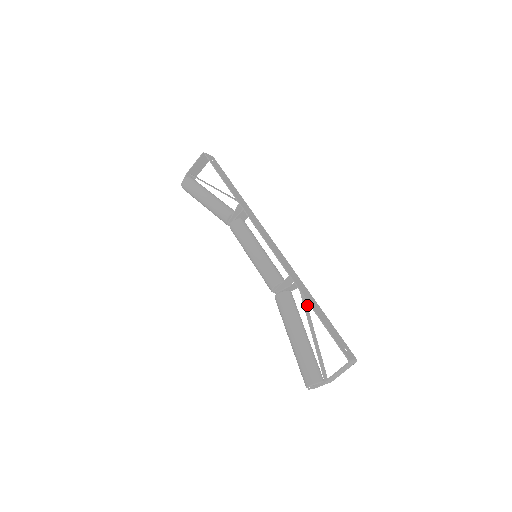
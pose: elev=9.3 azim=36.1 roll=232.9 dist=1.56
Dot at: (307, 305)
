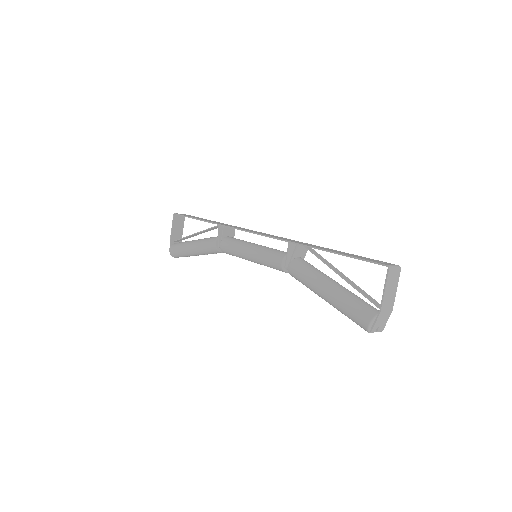
Dot at: (322, 257)
